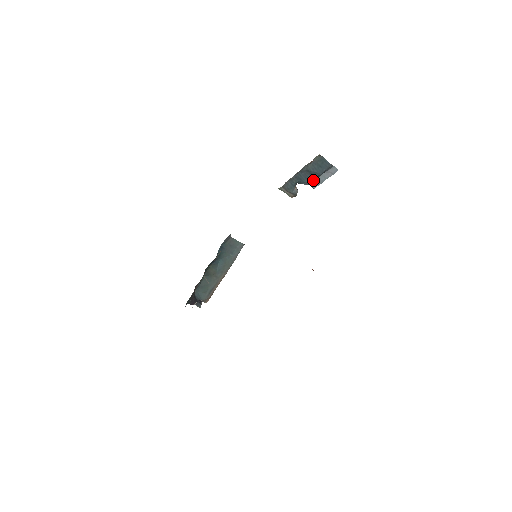
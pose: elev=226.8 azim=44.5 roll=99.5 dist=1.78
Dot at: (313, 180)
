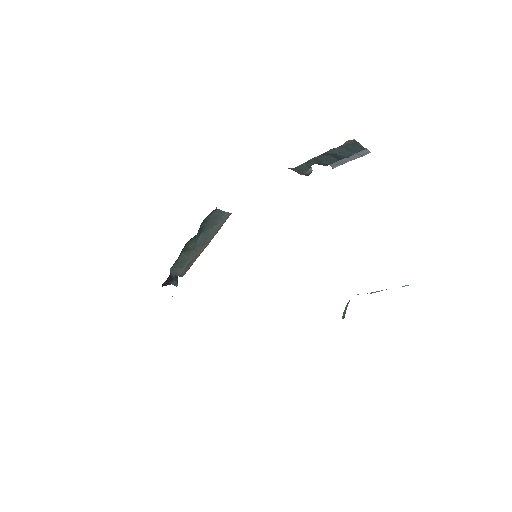
Dot at: (335, 161)
